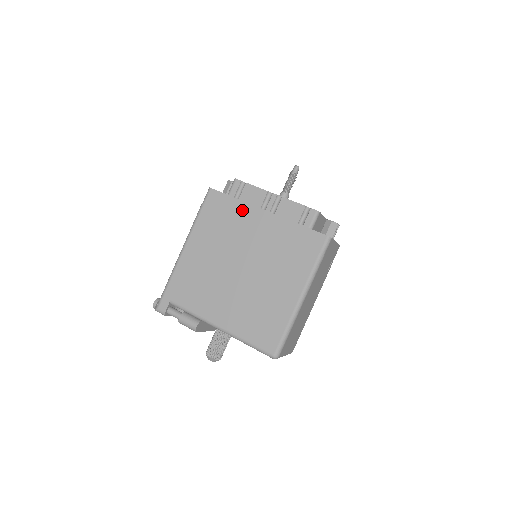
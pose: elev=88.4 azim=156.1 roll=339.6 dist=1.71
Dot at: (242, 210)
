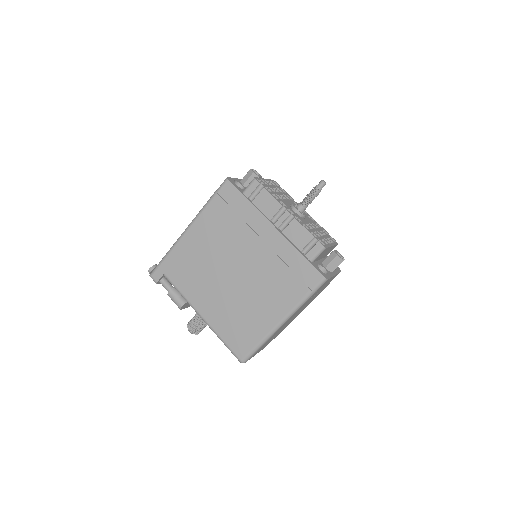
Dot at: (251, 216)
